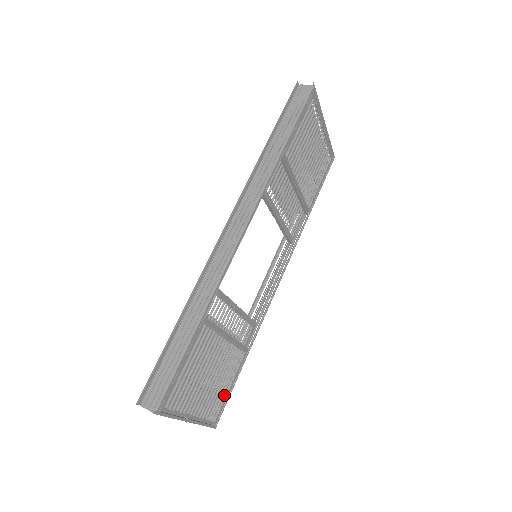
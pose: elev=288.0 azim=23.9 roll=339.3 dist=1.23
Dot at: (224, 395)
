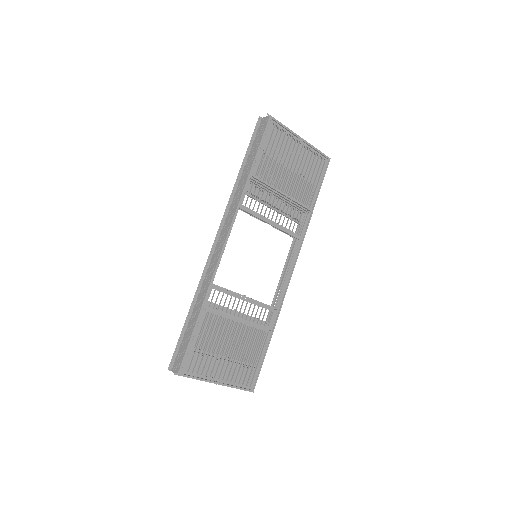
Dot at: (256, 366)
